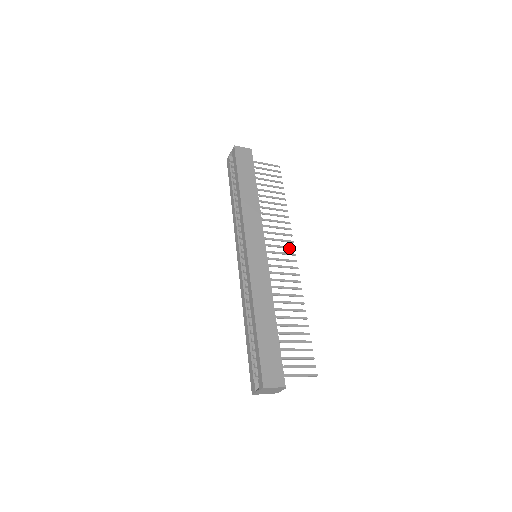
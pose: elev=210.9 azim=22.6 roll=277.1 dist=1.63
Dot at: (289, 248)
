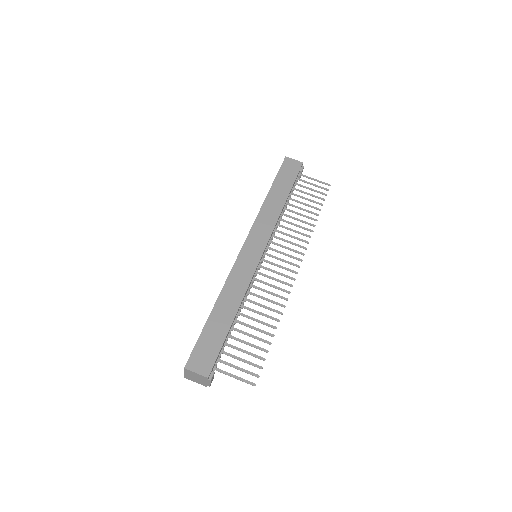
Dot at: (296, 259)
